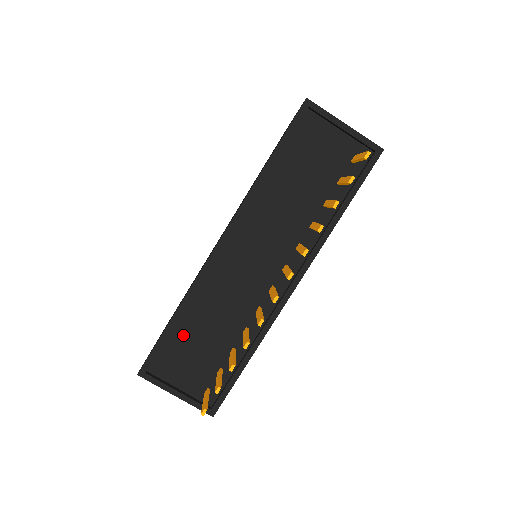
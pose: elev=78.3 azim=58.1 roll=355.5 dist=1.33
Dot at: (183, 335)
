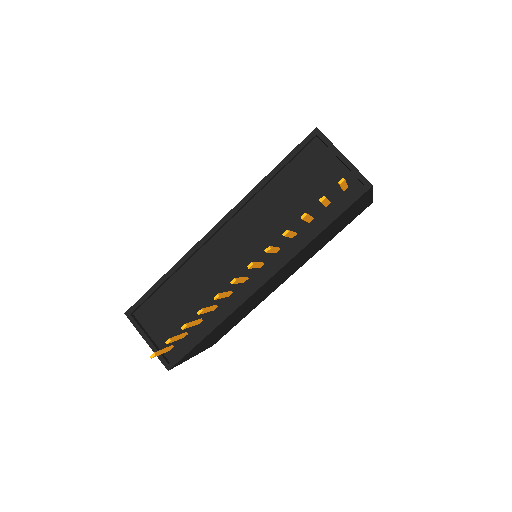
Dot at: (167, 294)
